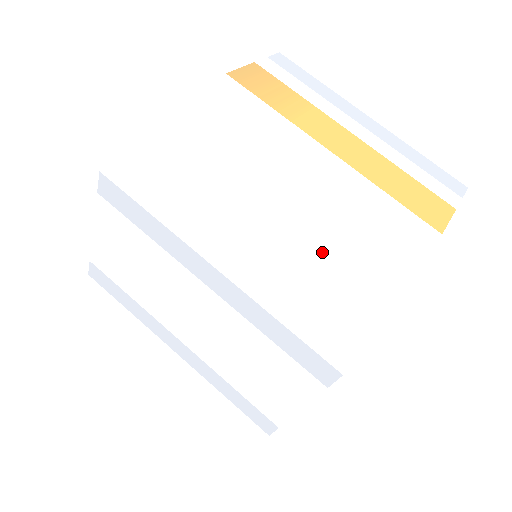
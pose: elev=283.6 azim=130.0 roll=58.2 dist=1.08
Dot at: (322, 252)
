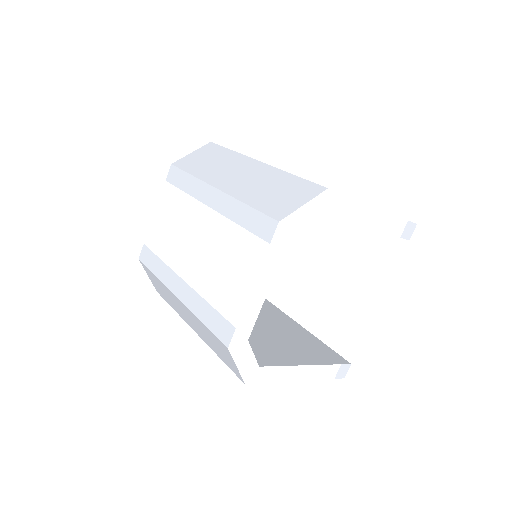
Dot at: (282, 176)
